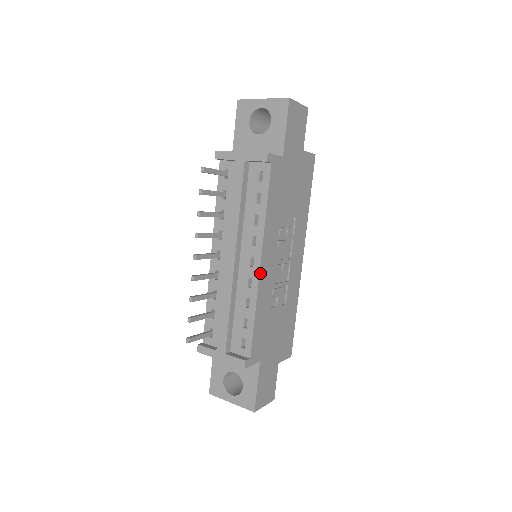
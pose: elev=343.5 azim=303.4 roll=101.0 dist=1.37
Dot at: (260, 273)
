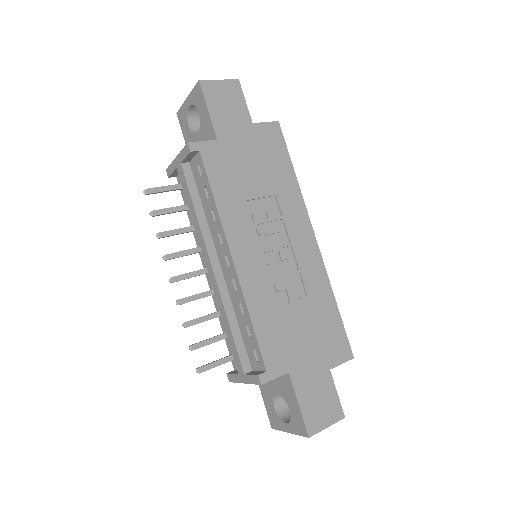
Dot at: (237, 270)
